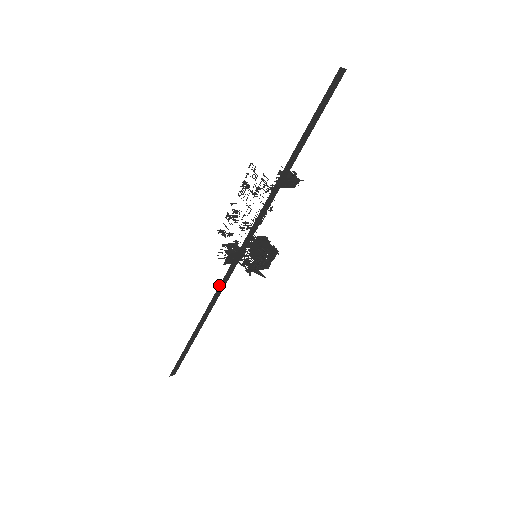
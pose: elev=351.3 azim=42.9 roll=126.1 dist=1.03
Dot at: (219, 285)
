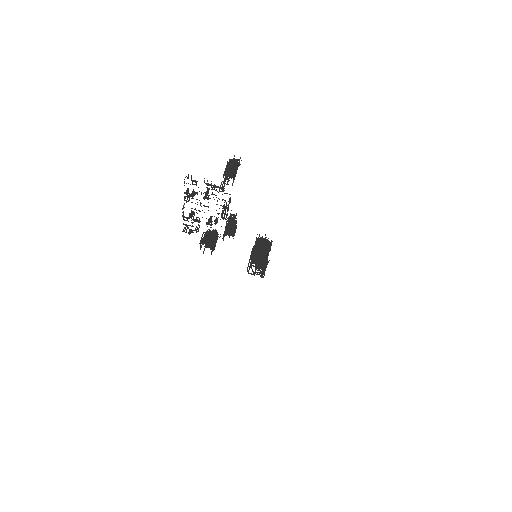
Dot at: occluded
